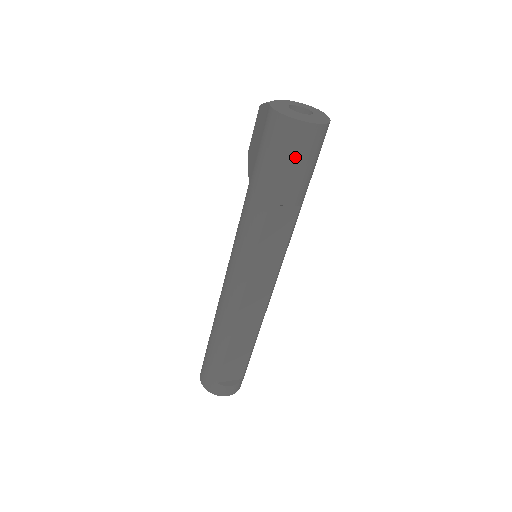
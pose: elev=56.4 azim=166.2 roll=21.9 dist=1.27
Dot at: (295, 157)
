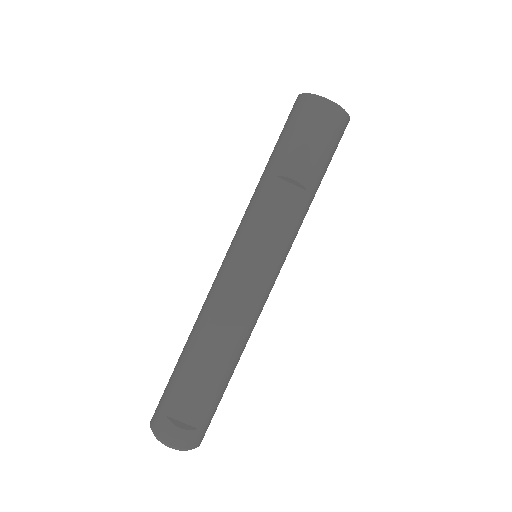
Dot at: (307, 129)
